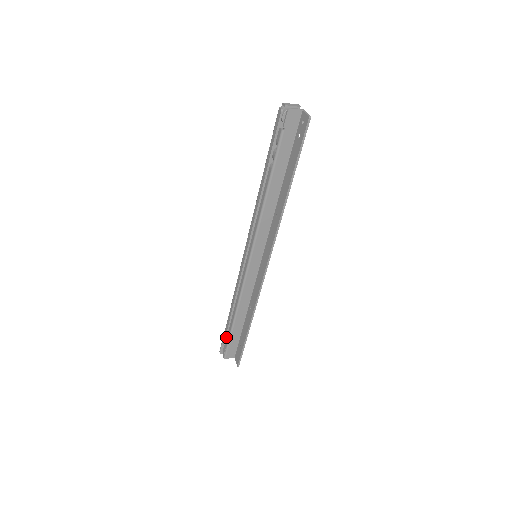
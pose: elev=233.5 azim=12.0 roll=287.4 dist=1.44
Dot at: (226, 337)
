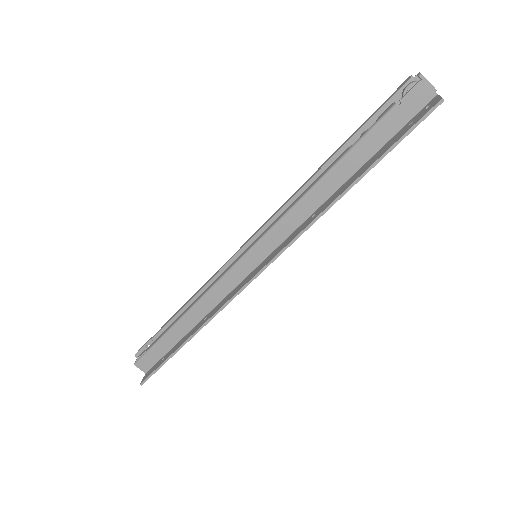
Dot at: (154, 338)
